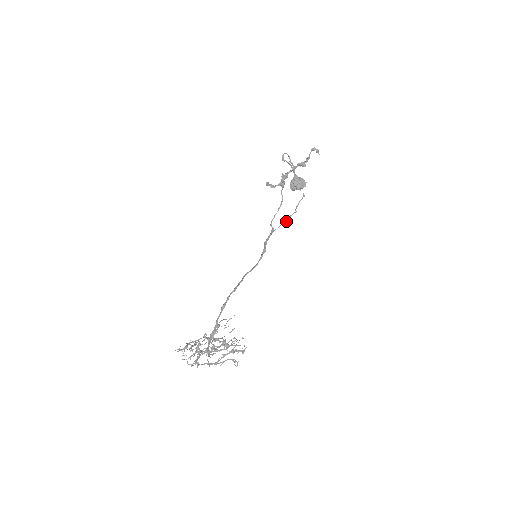
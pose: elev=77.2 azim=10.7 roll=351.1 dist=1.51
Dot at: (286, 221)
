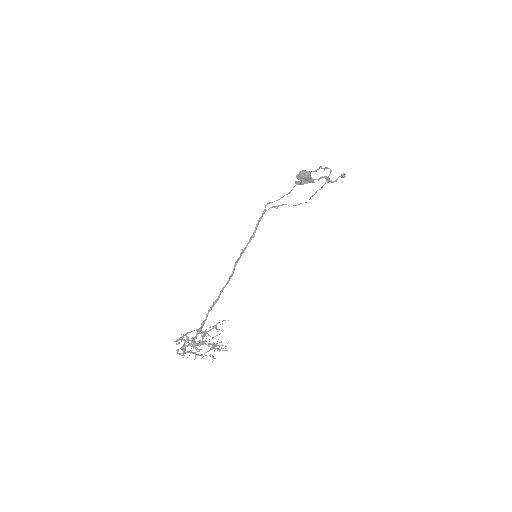
Dot at: (277, 208)
